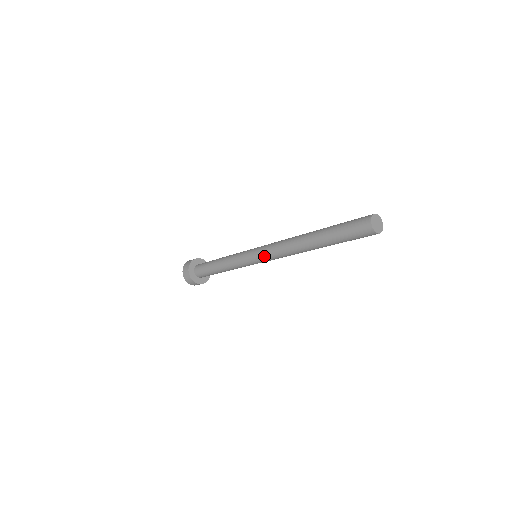
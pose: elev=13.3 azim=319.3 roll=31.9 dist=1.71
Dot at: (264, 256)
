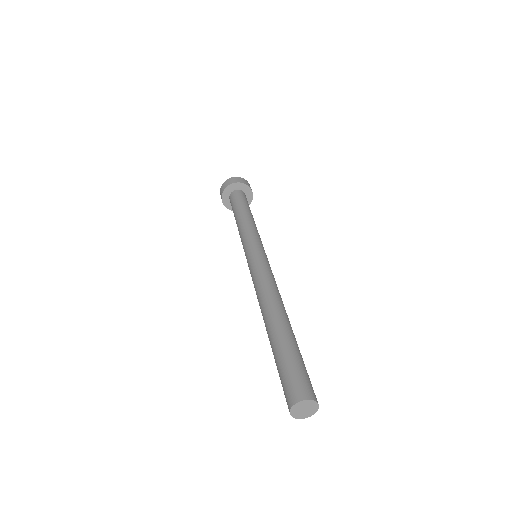
Dot at: occluded
